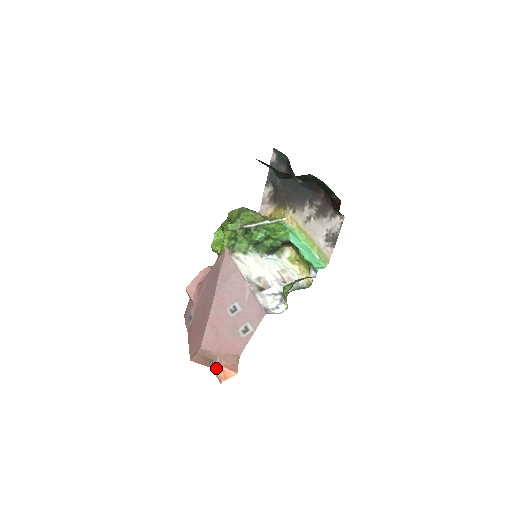
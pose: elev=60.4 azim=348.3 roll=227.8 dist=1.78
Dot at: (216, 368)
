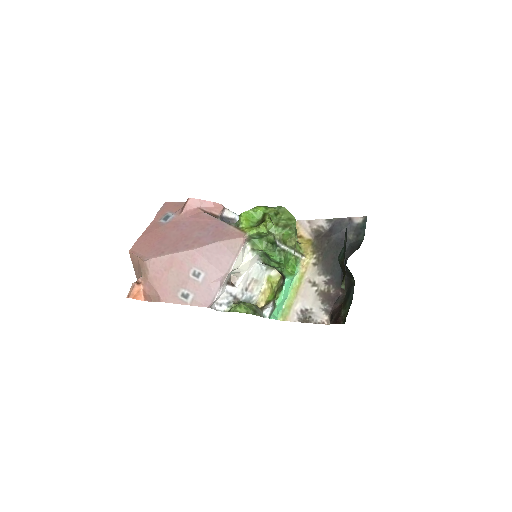
Dot at: (137, 285)
